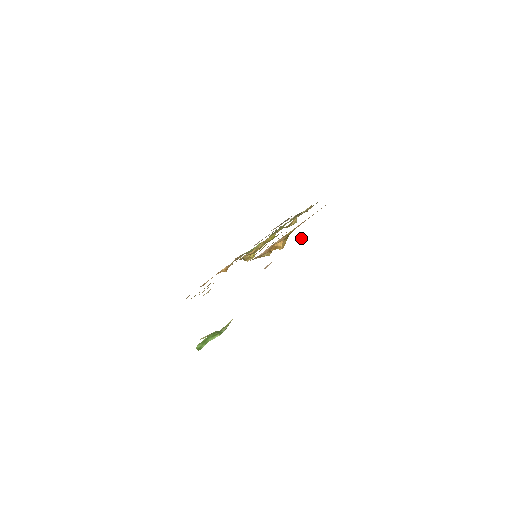
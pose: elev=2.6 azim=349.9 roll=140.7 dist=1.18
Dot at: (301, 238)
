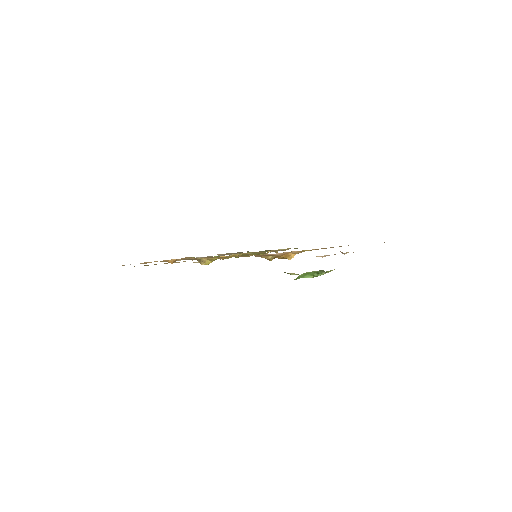
Dot at: (346, 253)
